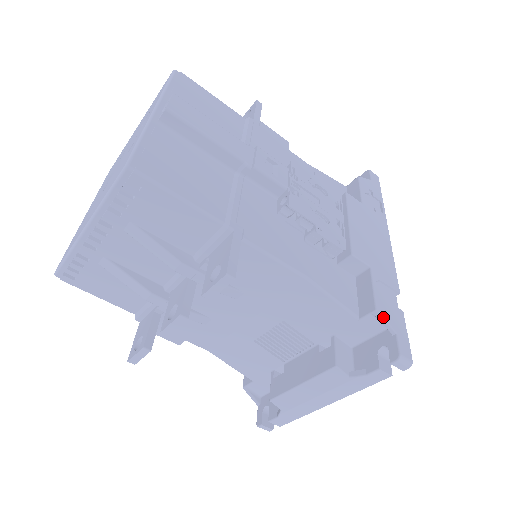
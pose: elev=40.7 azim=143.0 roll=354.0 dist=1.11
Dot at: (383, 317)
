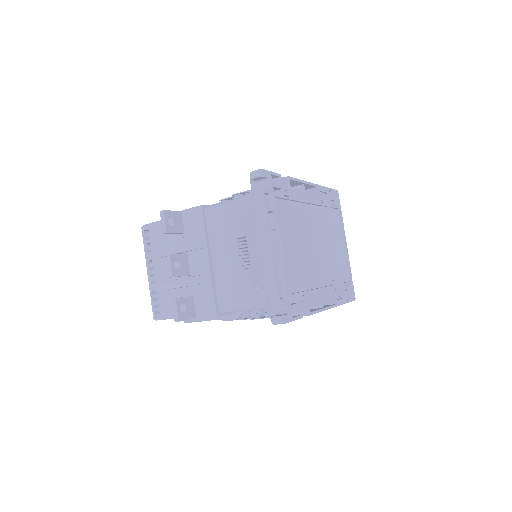
Dot at: occluded
